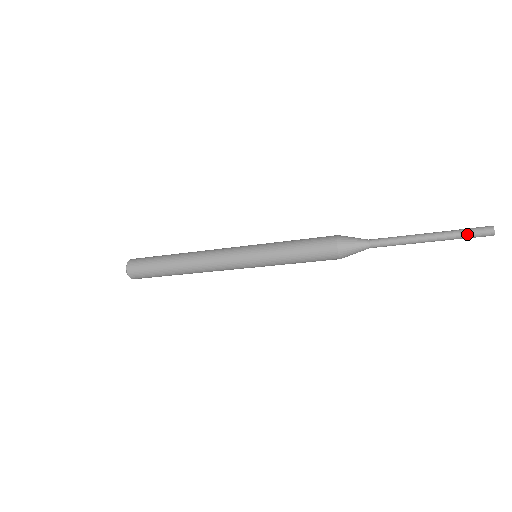
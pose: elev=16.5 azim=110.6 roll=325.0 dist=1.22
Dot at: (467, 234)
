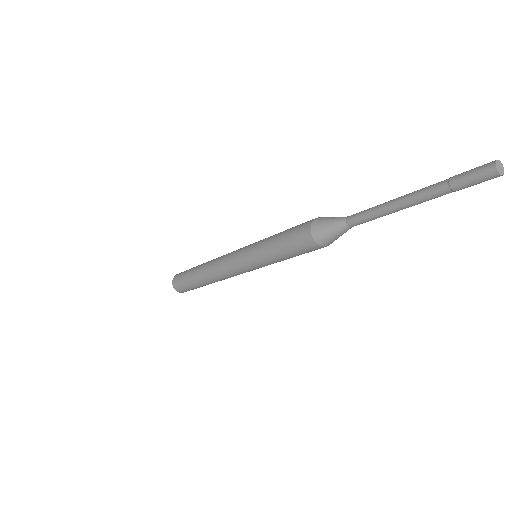
Dot at: (457, 176)
